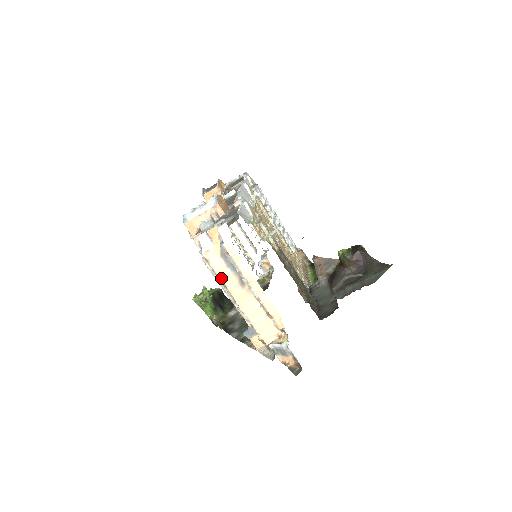
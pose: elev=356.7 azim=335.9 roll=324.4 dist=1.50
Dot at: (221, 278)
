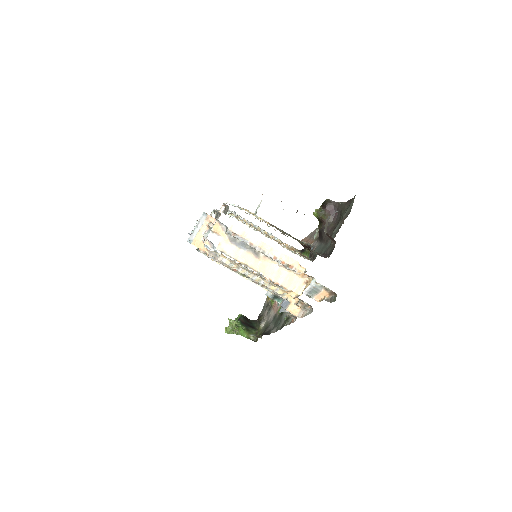
Dot at: (240, 260)
